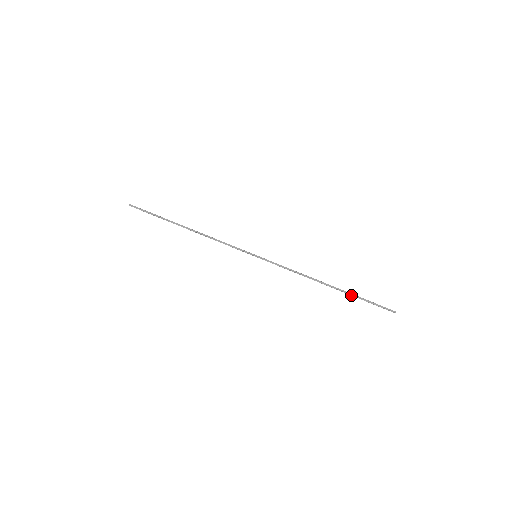
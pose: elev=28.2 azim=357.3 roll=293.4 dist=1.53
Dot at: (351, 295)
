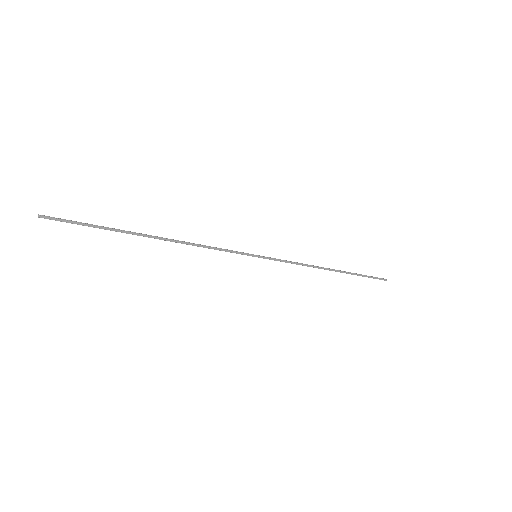
Dot at: (352, 274)
